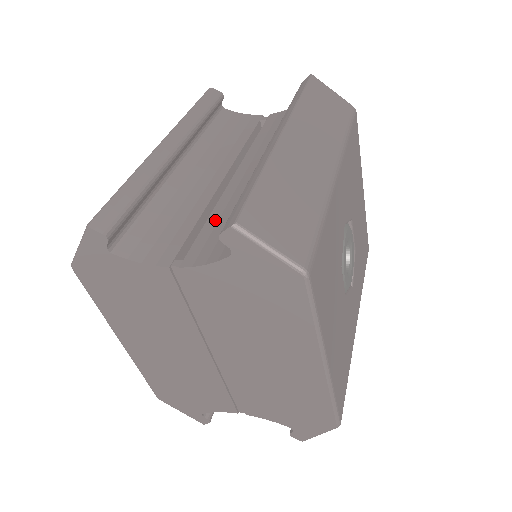
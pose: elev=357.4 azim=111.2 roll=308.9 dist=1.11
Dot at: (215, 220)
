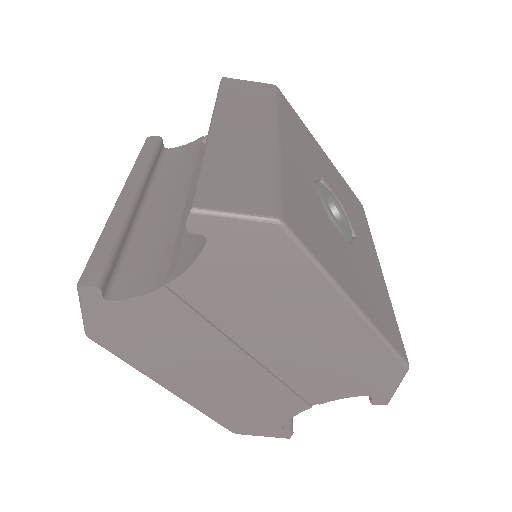
Dot at: occluded
